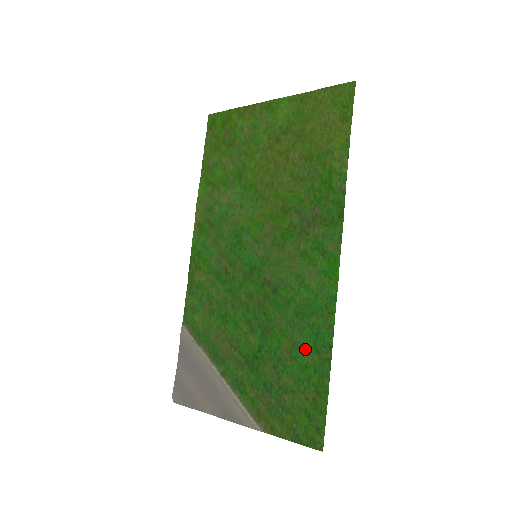
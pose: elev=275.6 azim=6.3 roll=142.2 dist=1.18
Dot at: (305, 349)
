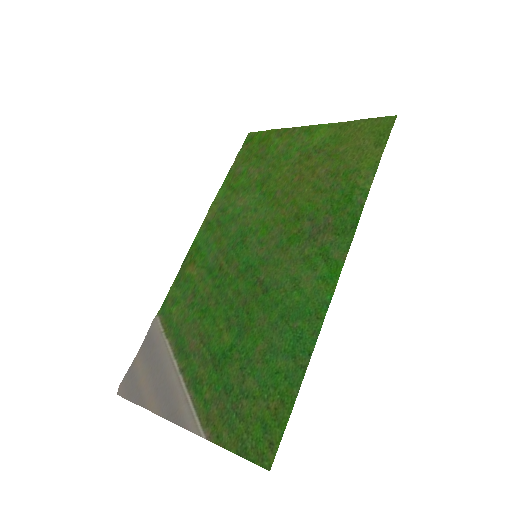
Dot at: (281, 353)
